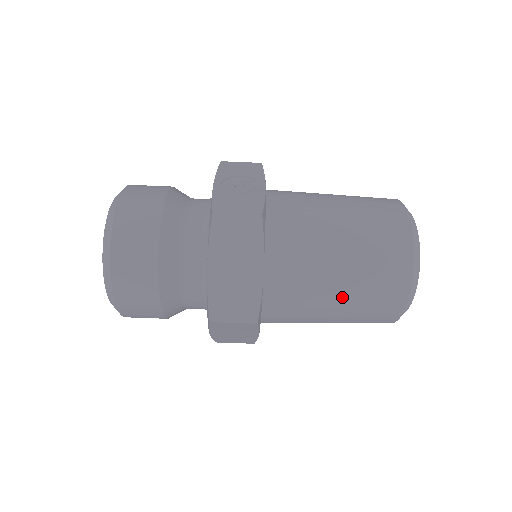
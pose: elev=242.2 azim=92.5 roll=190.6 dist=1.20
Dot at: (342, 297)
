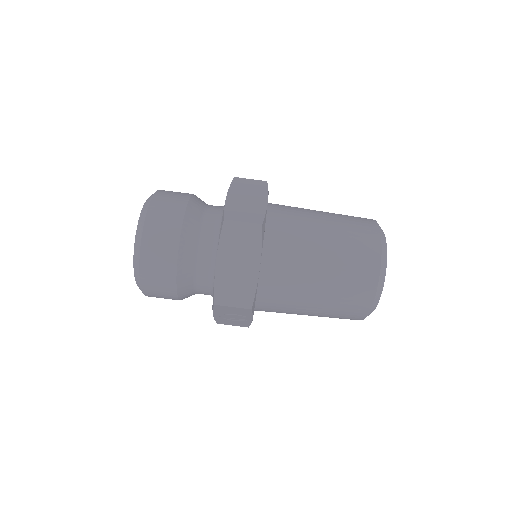
Dot at: (328, 237)
